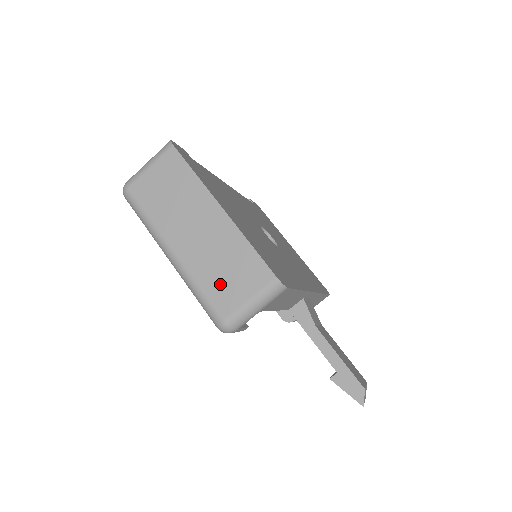
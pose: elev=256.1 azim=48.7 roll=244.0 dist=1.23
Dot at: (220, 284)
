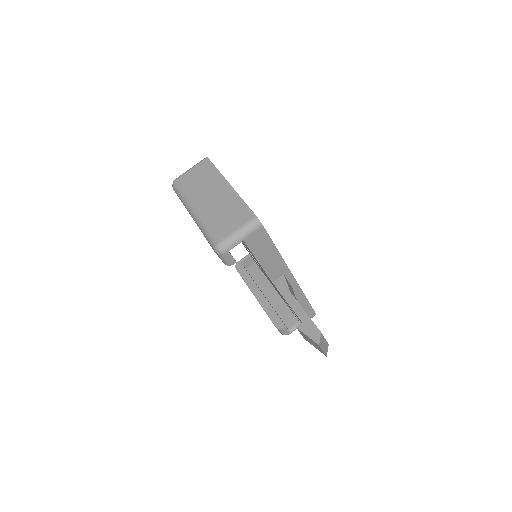
Dot at: (221, 223)
